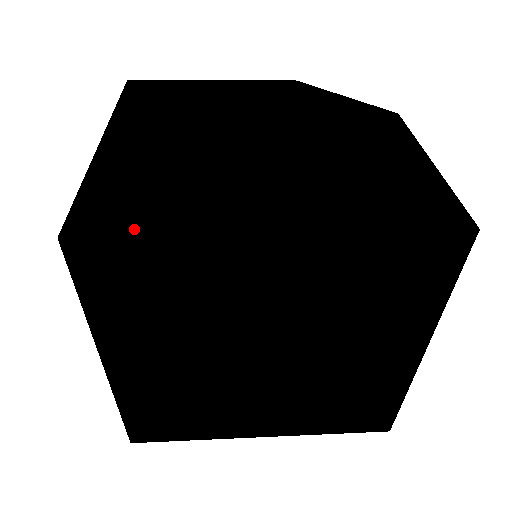
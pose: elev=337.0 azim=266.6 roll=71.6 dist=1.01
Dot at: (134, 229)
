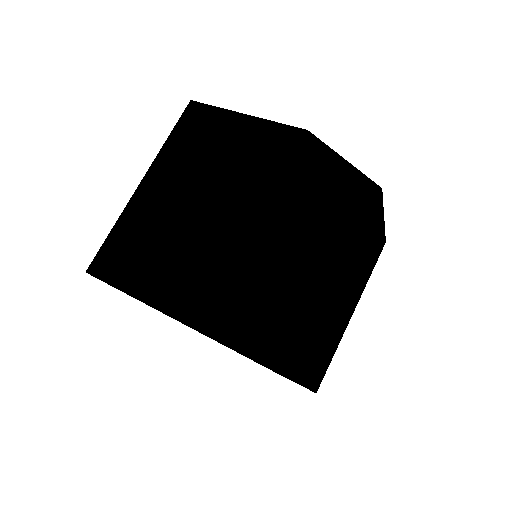
Dot at: (328, 366)
